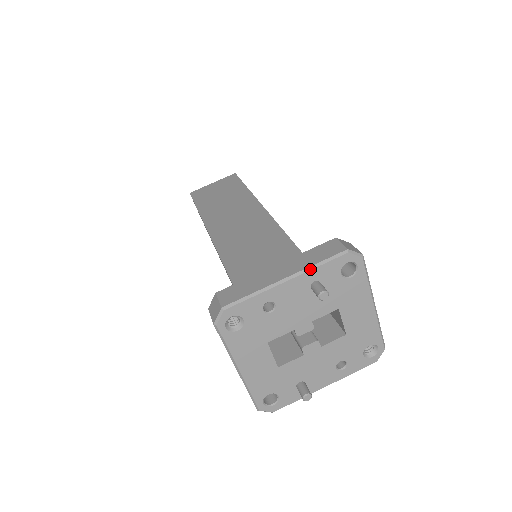
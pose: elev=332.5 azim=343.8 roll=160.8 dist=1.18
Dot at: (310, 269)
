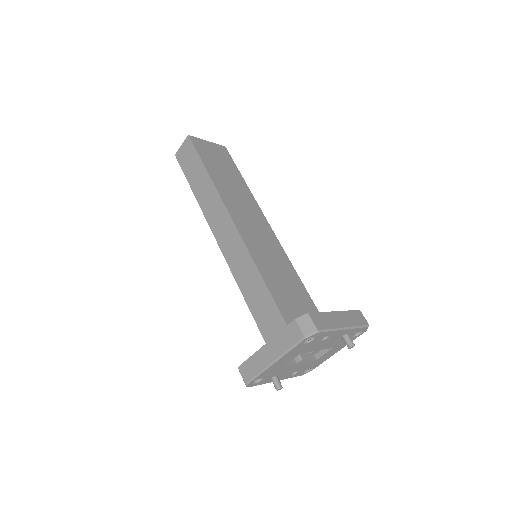
Dot at: (355, 328)
